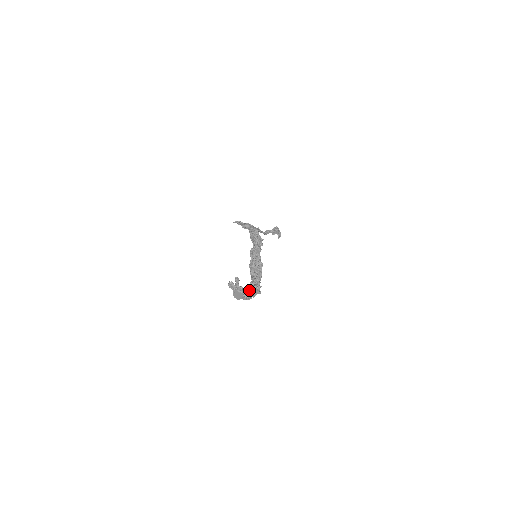
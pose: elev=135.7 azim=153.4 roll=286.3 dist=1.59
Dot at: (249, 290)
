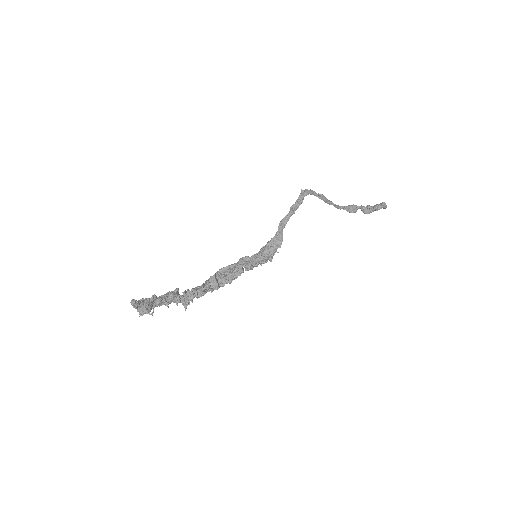
Dot at: (177, 296)
